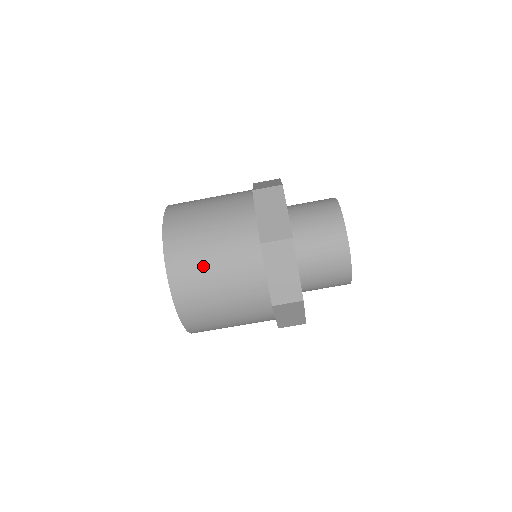
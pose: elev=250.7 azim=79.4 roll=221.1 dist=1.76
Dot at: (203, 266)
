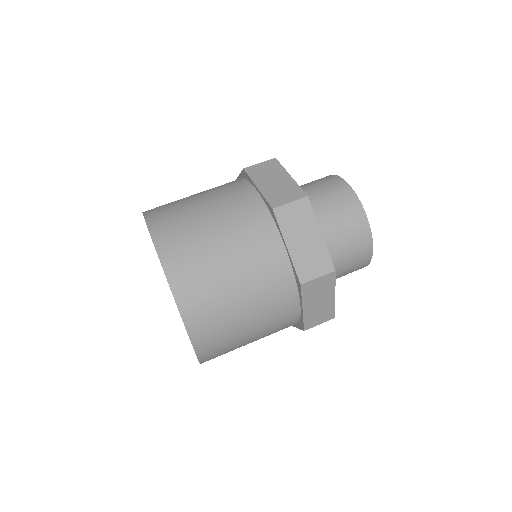
Dot at: (208, 251)
